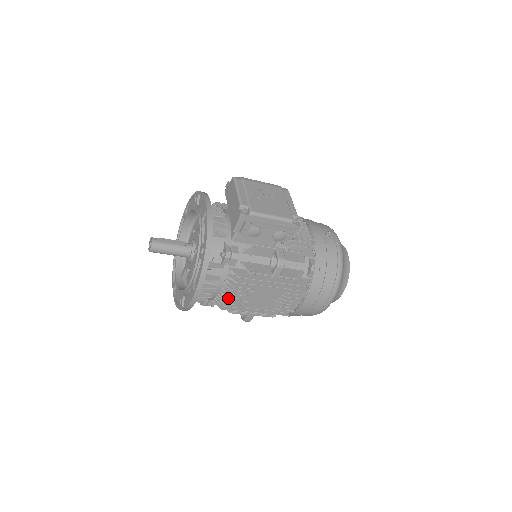
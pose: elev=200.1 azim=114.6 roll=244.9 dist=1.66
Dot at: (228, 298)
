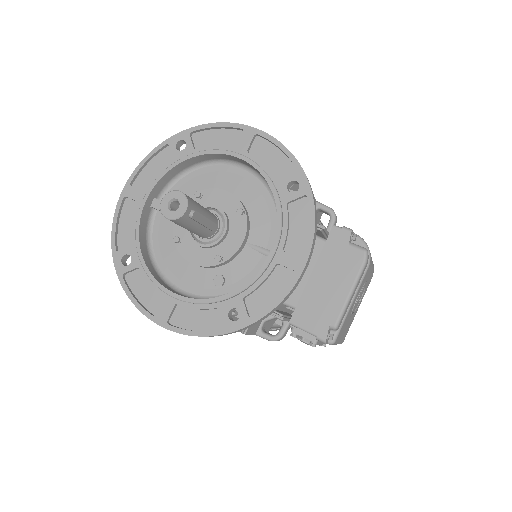
Dot at: occluded
